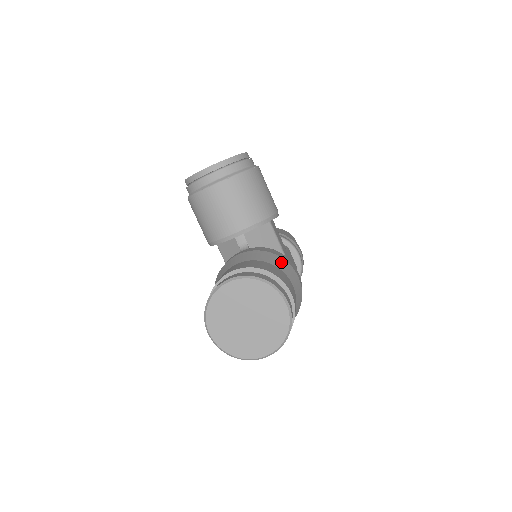
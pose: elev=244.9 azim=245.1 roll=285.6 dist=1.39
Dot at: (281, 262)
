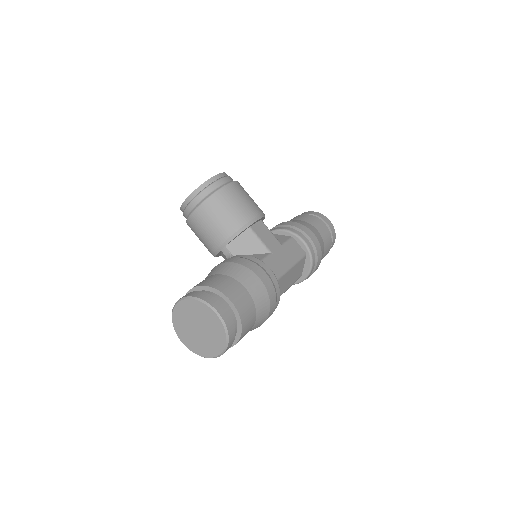
Dot at: (238, 270)
